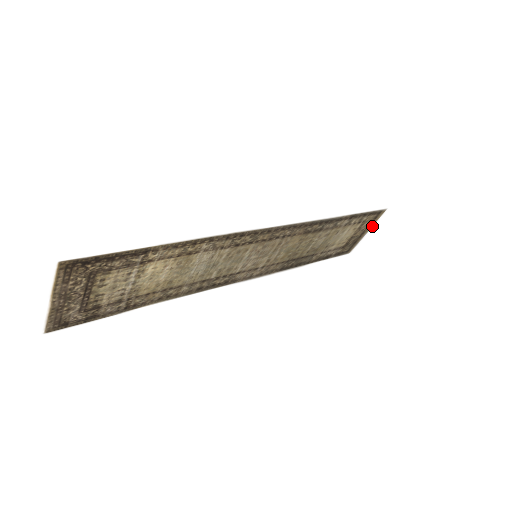
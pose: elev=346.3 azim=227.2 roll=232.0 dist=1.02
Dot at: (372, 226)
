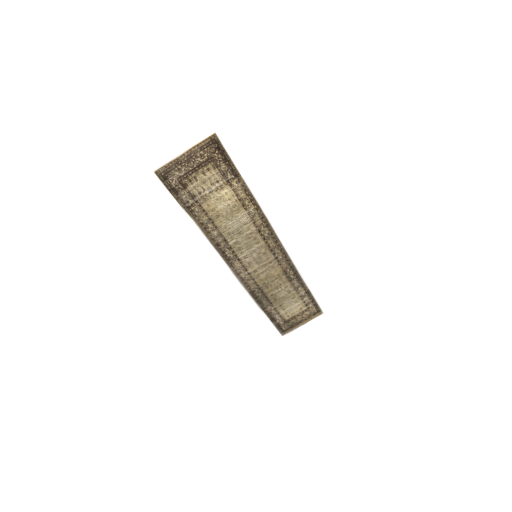
Dot at: (308, 322)
